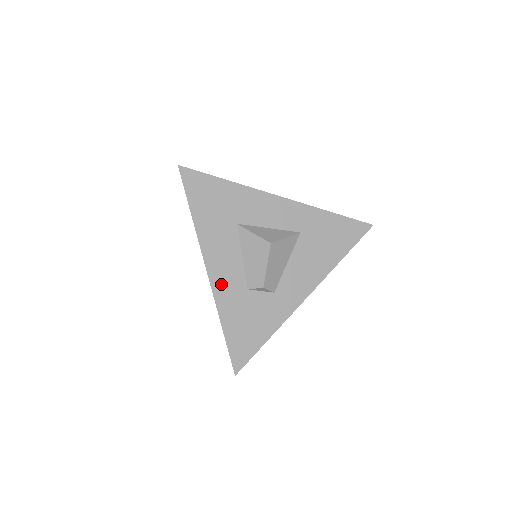
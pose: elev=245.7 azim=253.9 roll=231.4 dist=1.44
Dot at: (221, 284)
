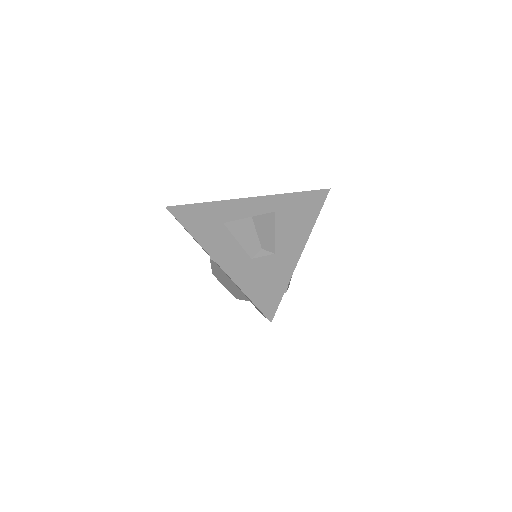
Dot at: (228, 263)
